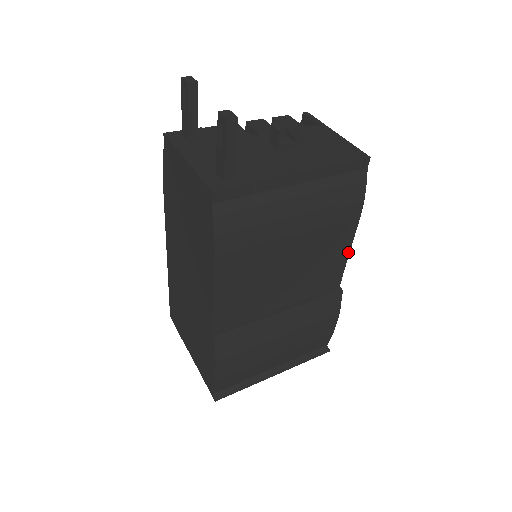
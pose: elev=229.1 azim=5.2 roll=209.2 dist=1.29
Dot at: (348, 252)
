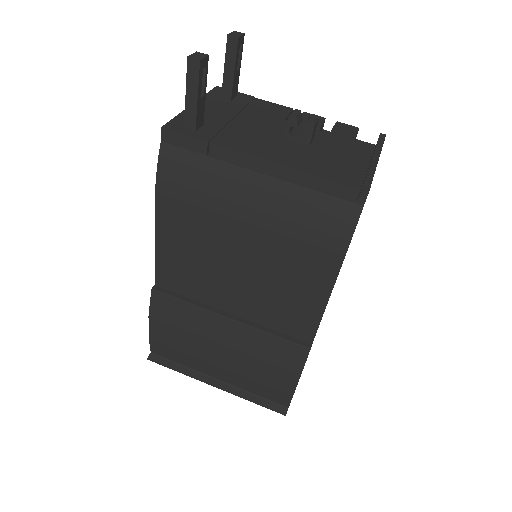
Dot at: (324, 304)
